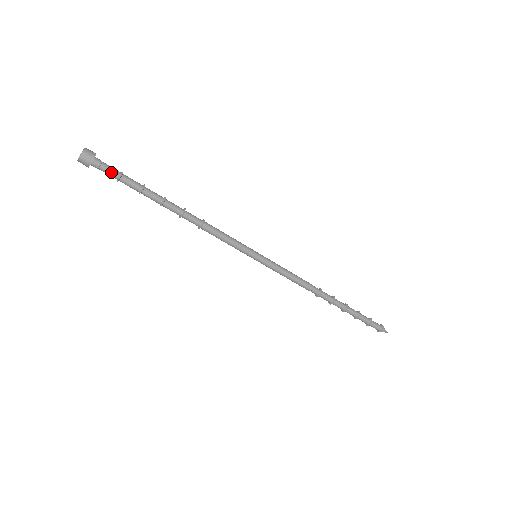
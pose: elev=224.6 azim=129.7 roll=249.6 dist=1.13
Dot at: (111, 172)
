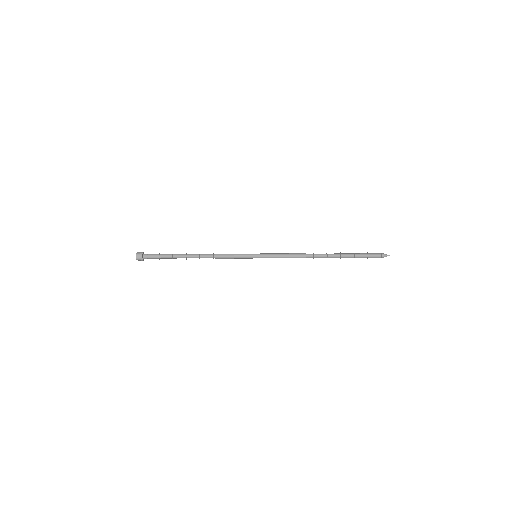
Dot at: (154, 257)
